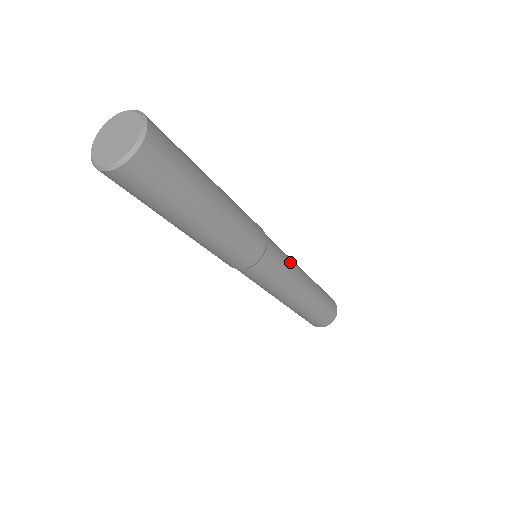
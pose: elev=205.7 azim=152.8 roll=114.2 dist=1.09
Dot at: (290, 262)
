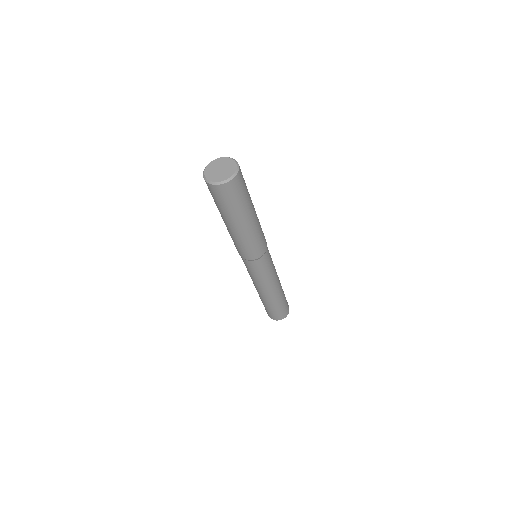
Dot at: occluded
